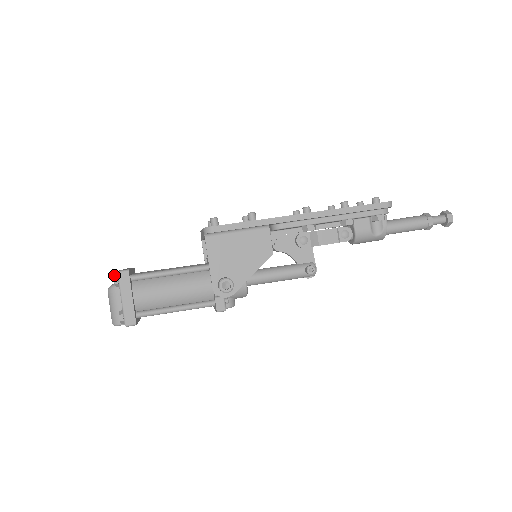
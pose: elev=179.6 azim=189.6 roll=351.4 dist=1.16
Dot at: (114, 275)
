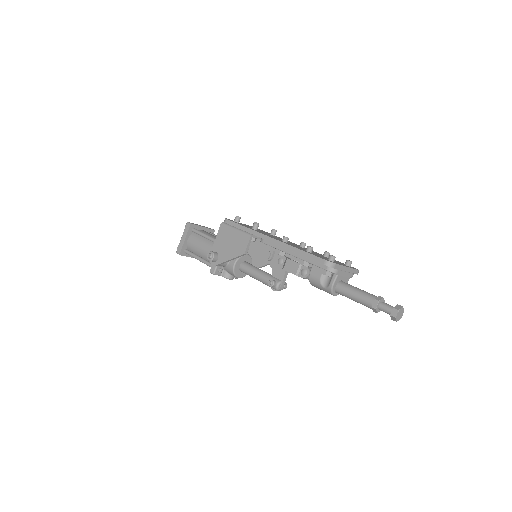
Dot at: occluded
